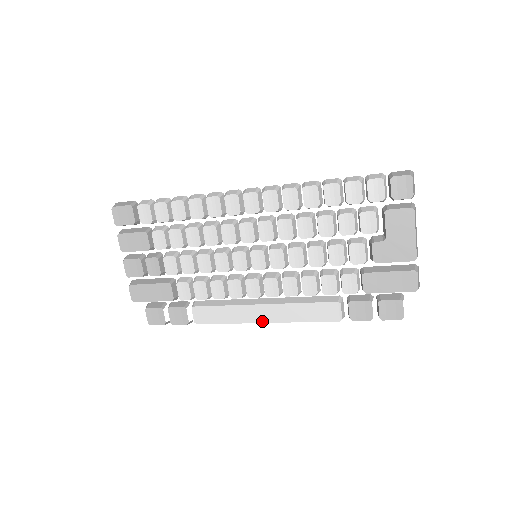
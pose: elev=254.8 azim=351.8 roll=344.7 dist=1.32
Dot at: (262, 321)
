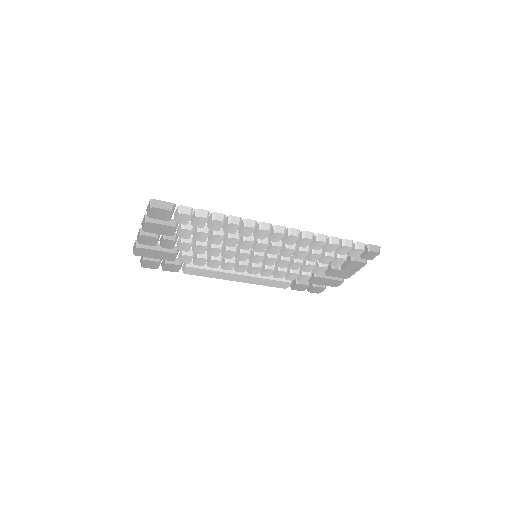
Dot at: occluded
